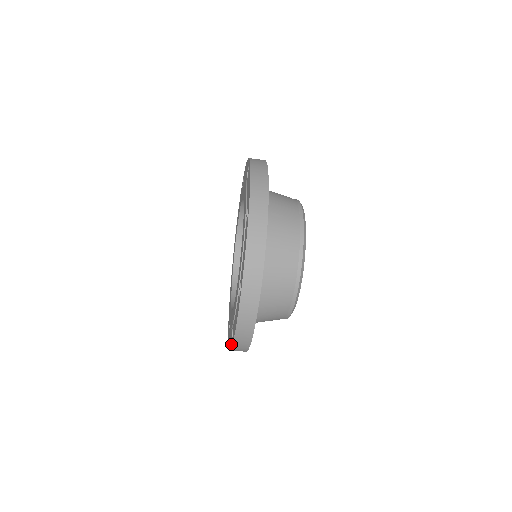
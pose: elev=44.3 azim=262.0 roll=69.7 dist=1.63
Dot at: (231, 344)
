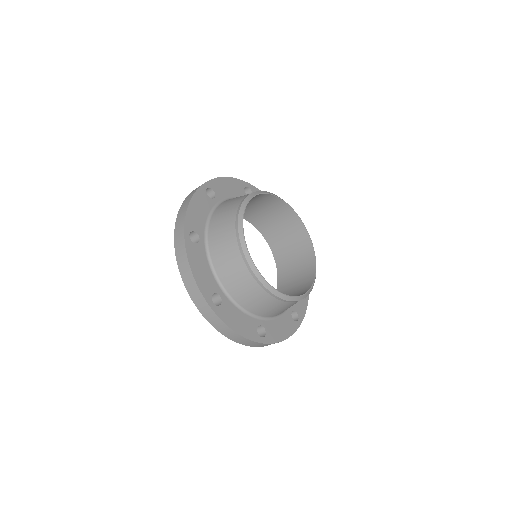
Dot at: occluded
